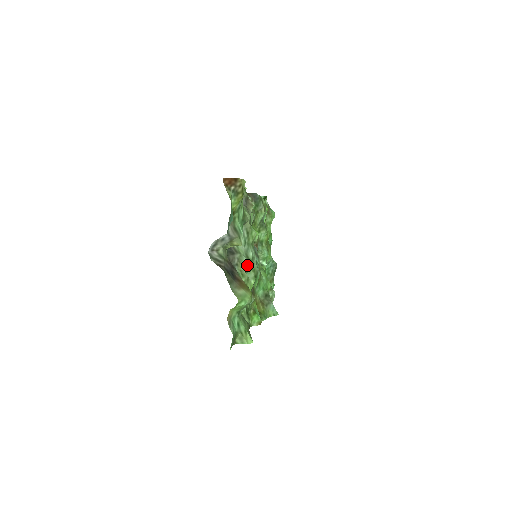
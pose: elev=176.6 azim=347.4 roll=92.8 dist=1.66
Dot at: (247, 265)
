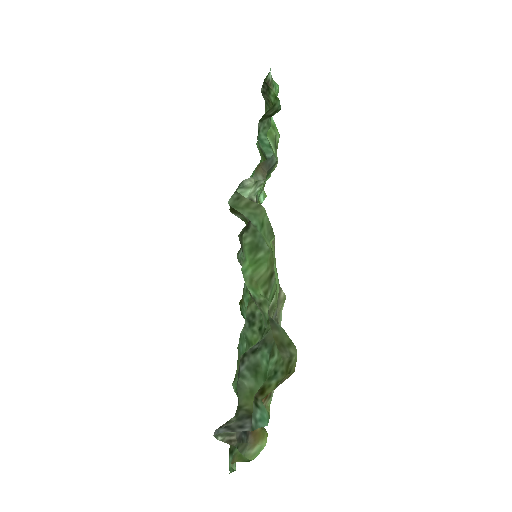
Dot at: occluded
